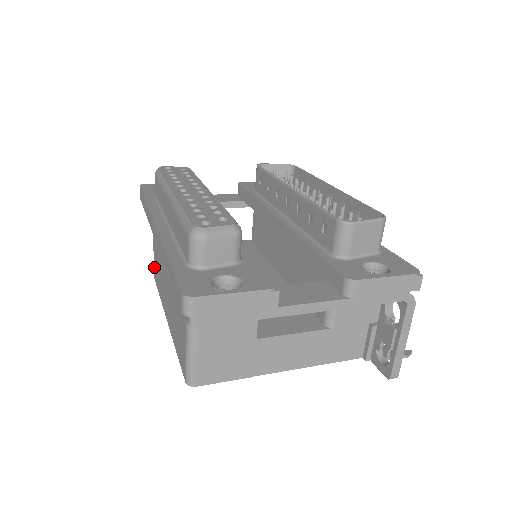
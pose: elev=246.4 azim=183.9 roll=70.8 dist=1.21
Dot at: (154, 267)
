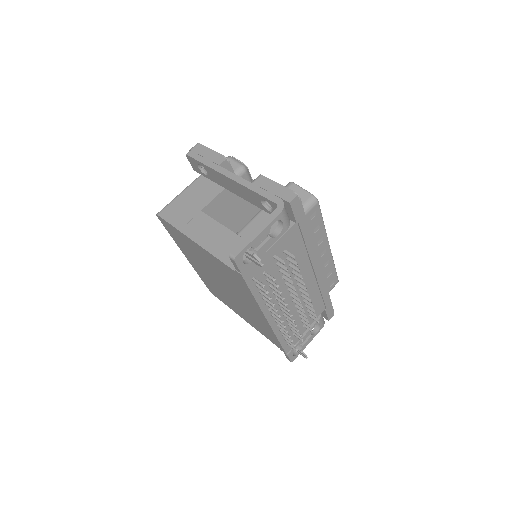
Dot at: occluded
